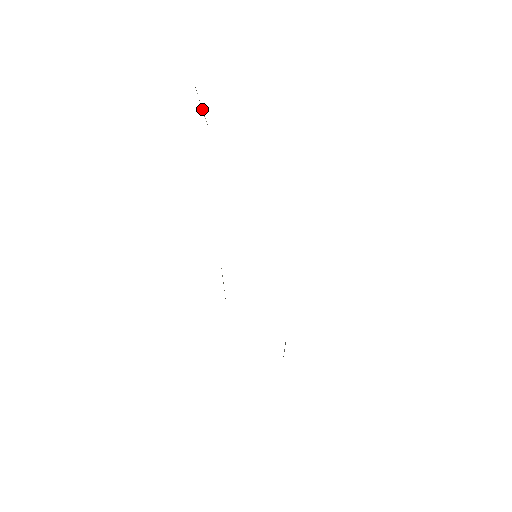
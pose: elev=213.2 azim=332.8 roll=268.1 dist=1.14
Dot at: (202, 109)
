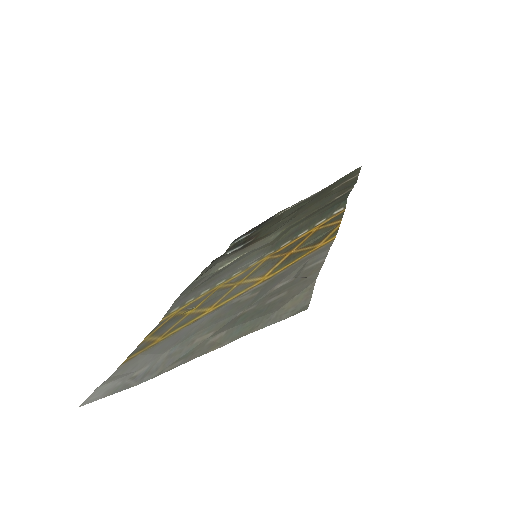
Dot at: (303, 277)
